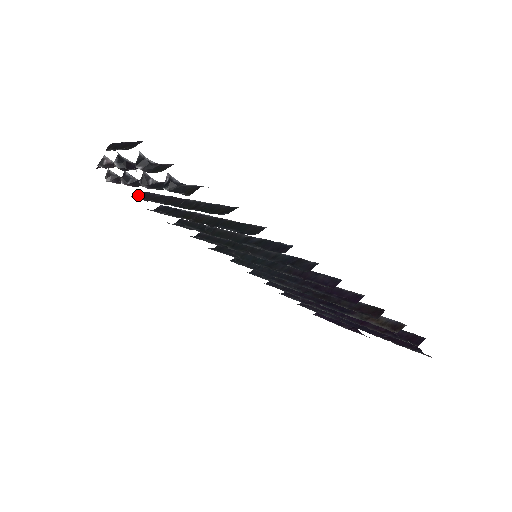
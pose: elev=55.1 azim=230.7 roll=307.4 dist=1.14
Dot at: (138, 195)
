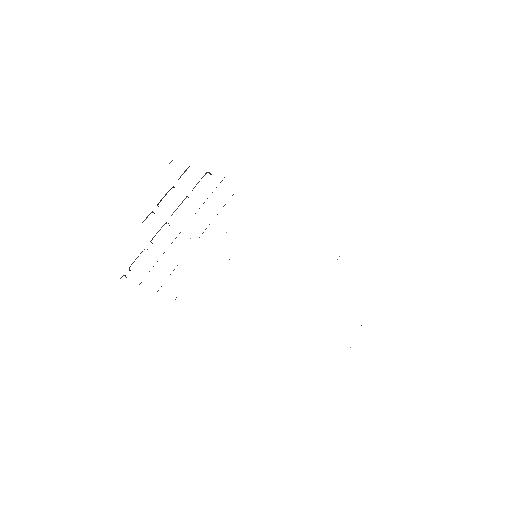
Dot at: occluded
